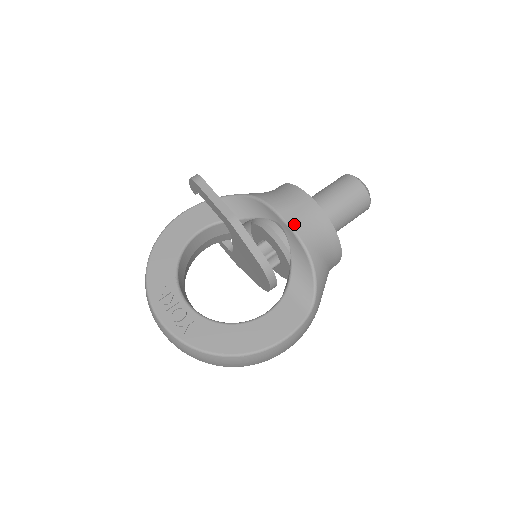
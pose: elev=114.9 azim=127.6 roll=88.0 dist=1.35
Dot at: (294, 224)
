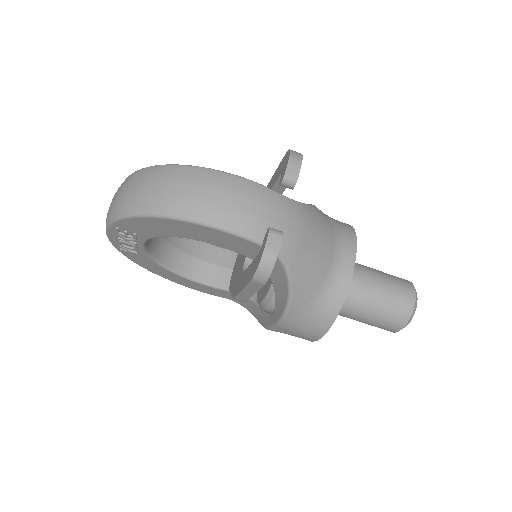
Dot at: (275, 331)
